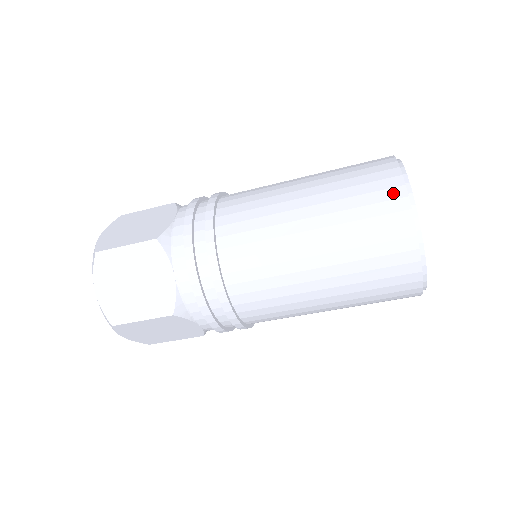
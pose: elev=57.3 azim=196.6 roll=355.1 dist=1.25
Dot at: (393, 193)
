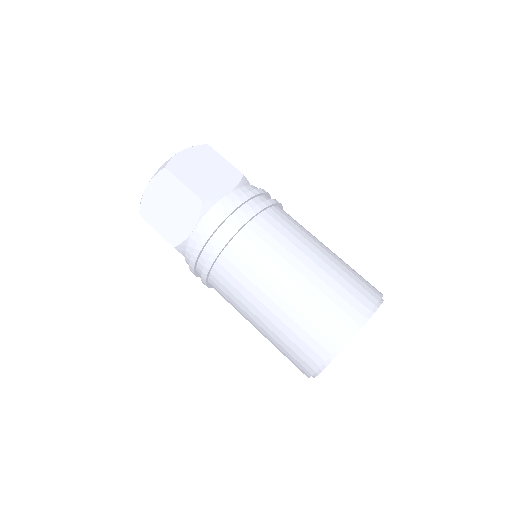
Dot at: (341, 329)
